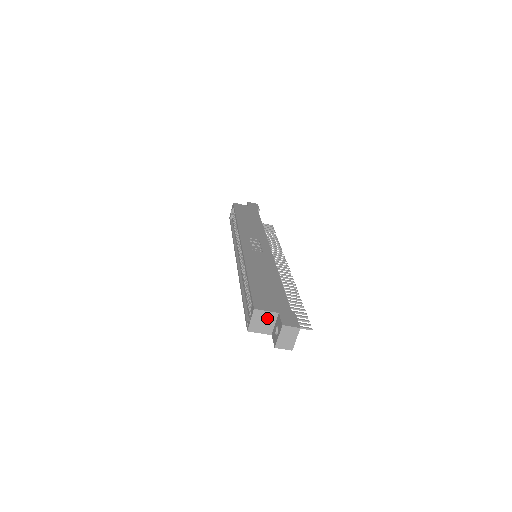
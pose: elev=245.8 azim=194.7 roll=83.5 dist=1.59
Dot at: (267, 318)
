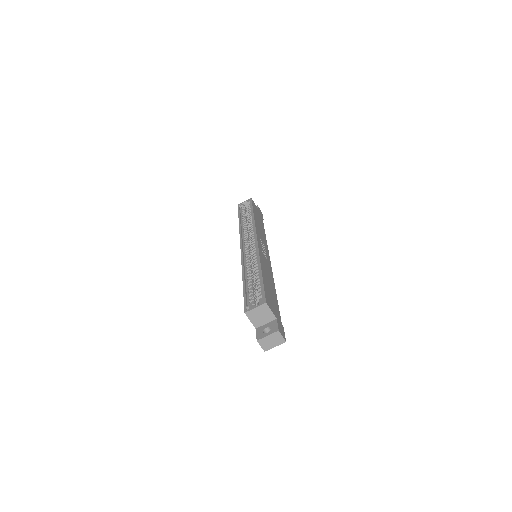
Dot at: (266, 315)
